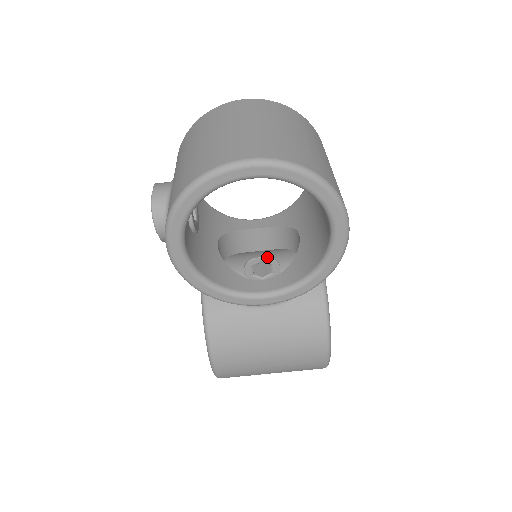
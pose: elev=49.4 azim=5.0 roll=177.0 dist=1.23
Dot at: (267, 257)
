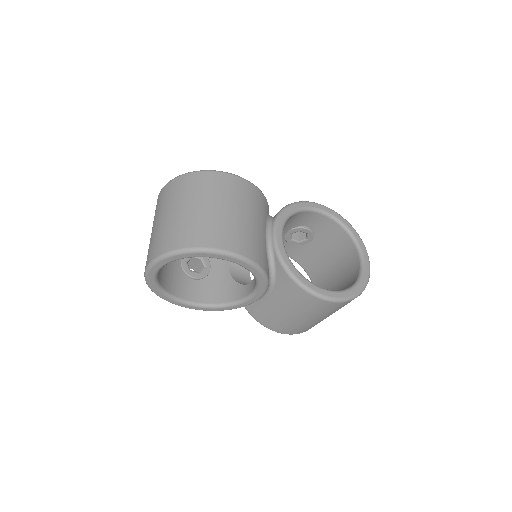
Dot at: (290, 230)
